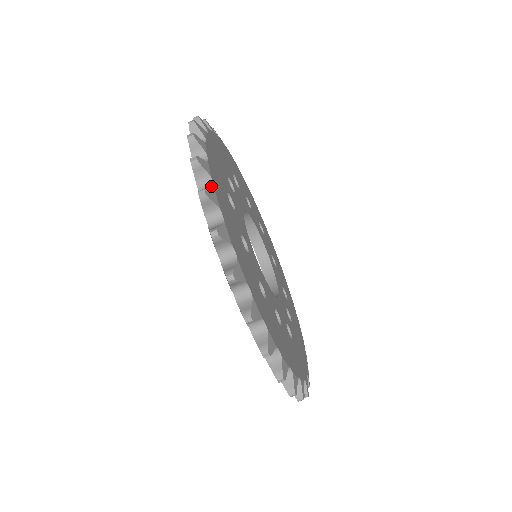
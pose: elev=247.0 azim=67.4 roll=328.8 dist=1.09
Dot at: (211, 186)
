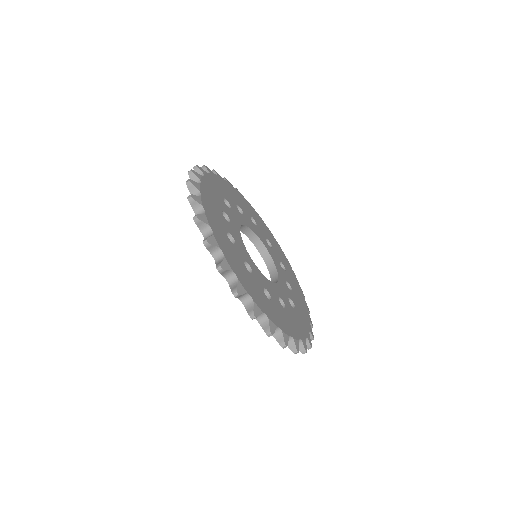
Dot at: (202, 177)
